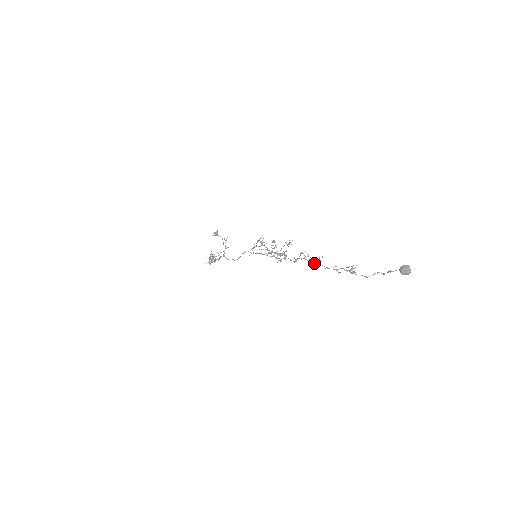
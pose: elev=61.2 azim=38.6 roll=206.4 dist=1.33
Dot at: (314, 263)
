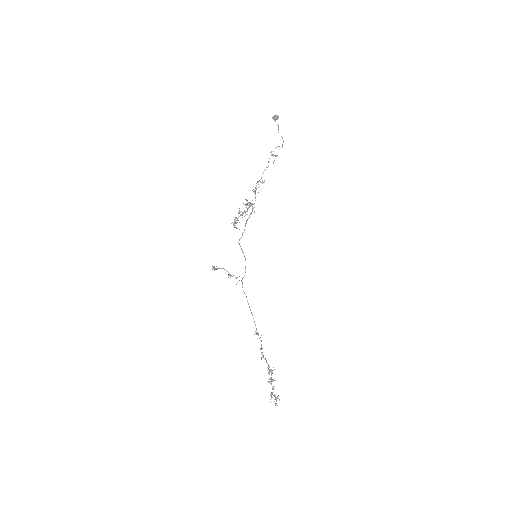
Dot at: (261, 178)
